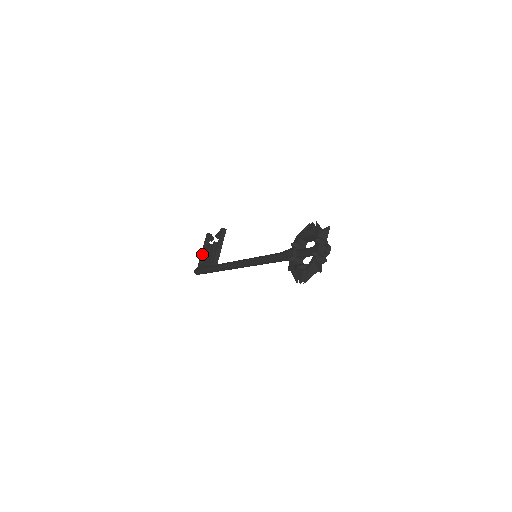
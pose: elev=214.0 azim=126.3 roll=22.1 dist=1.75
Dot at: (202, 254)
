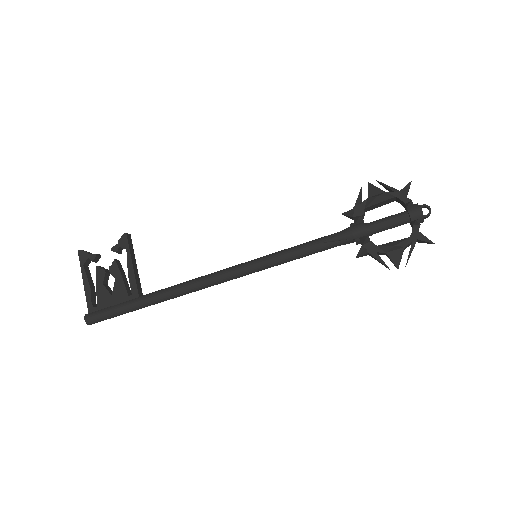
Dot at: (89, 287)
